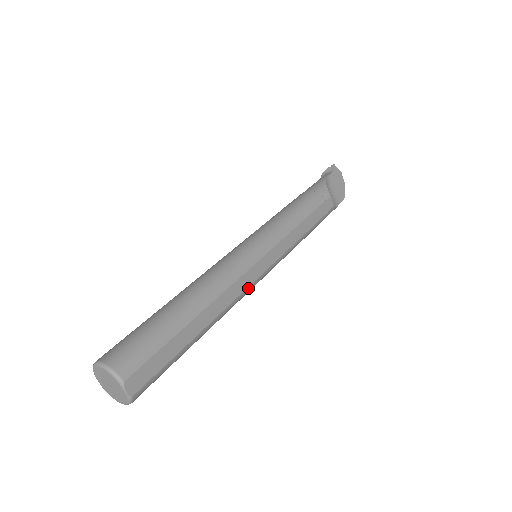
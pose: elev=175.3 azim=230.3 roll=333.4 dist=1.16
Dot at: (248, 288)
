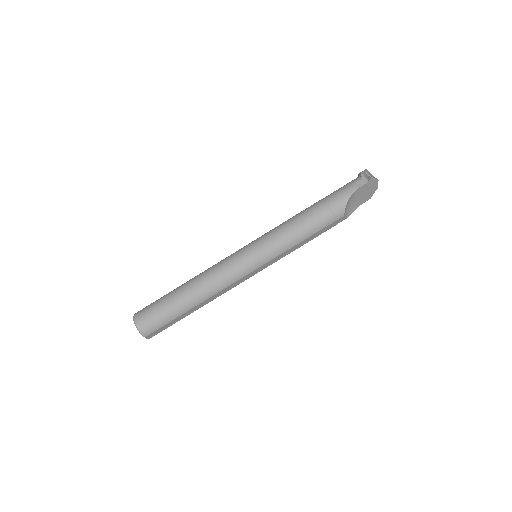
Dot at: occluded
